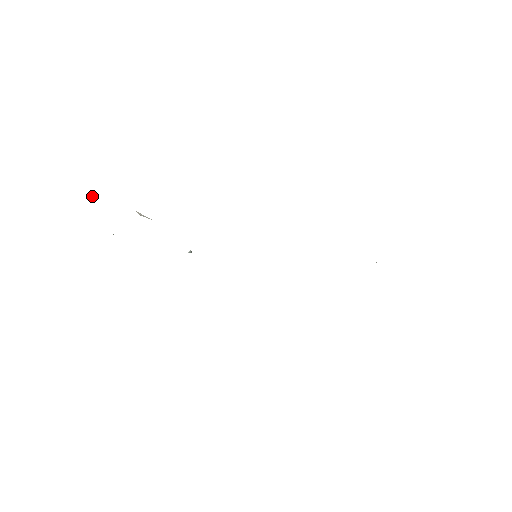
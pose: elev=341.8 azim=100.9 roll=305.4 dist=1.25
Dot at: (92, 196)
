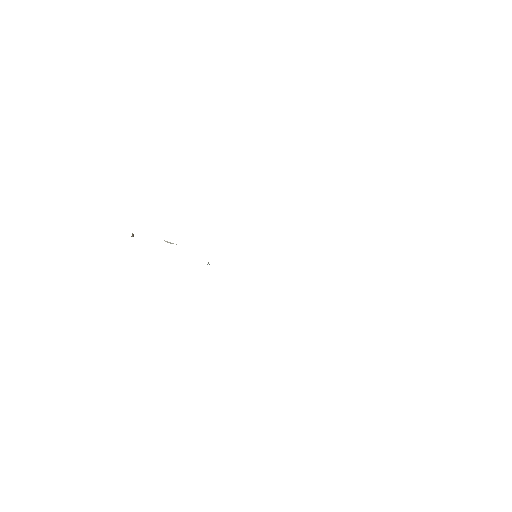
Dot at: (132, 236)
